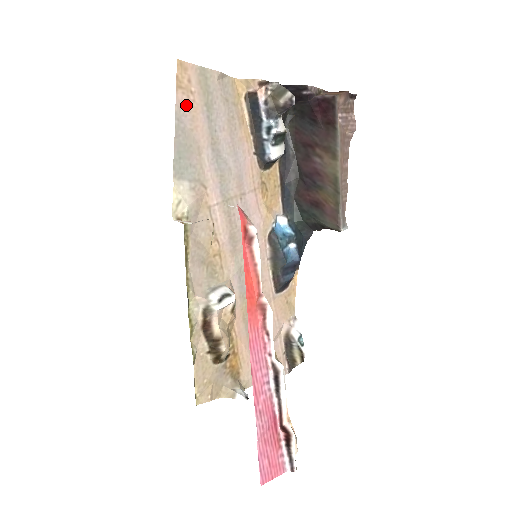
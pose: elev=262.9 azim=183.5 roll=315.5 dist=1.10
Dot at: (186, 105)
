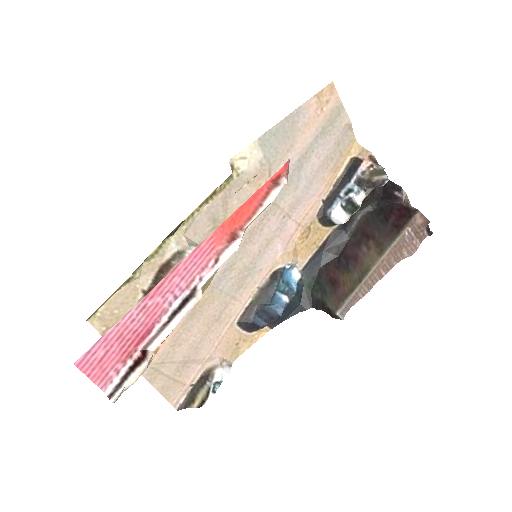
Dot at: (311, 111)
